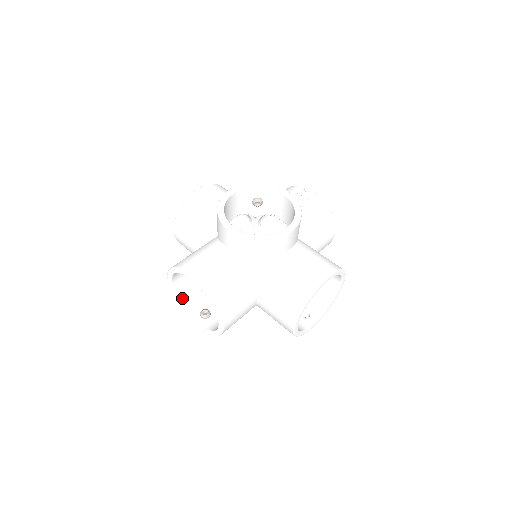
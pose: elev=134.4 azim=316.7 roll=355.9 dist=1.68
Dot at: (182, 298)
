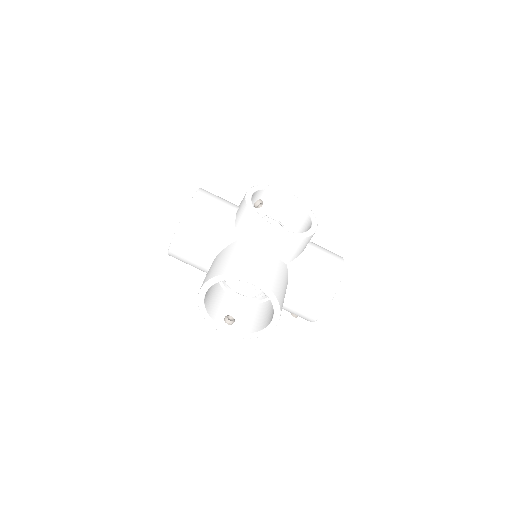
Dot at: (207, 308)
